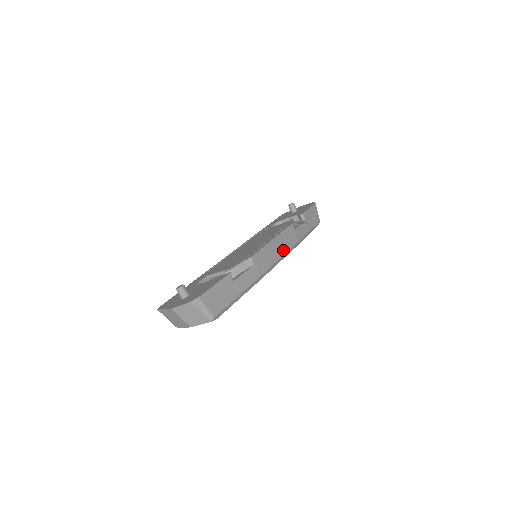
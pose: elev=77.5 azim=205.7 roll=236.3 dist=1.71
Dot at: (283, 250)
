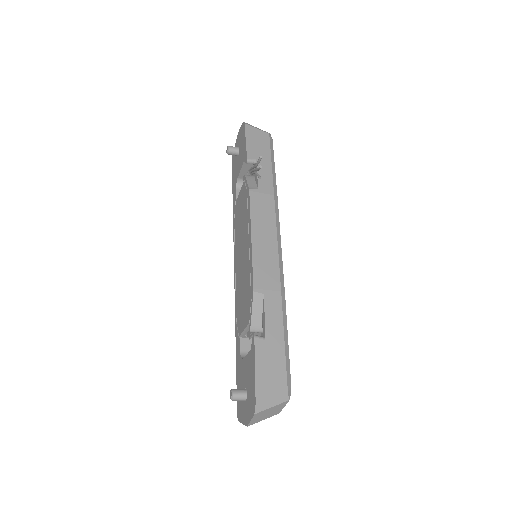
Dot at: (271, 230)
